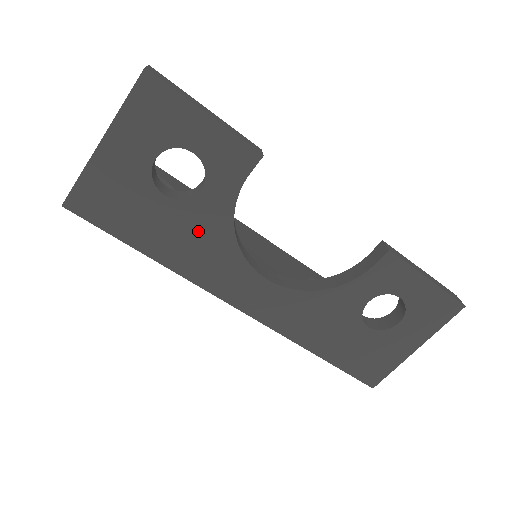
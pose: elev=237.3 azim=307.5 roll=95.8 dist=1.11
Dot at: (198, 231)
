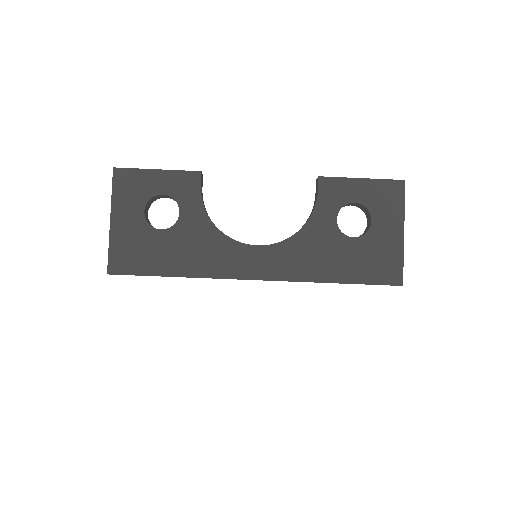
Dot at: (194, 240)
